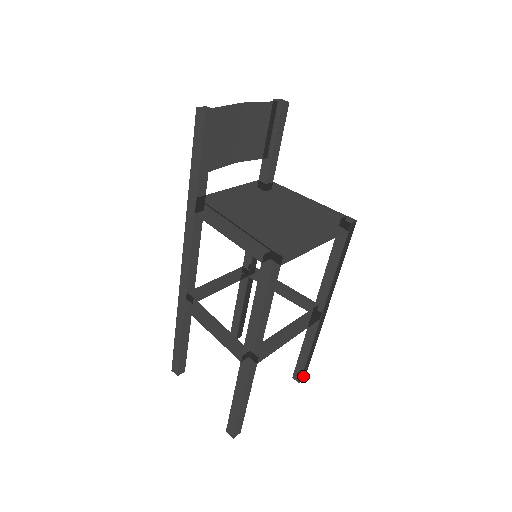
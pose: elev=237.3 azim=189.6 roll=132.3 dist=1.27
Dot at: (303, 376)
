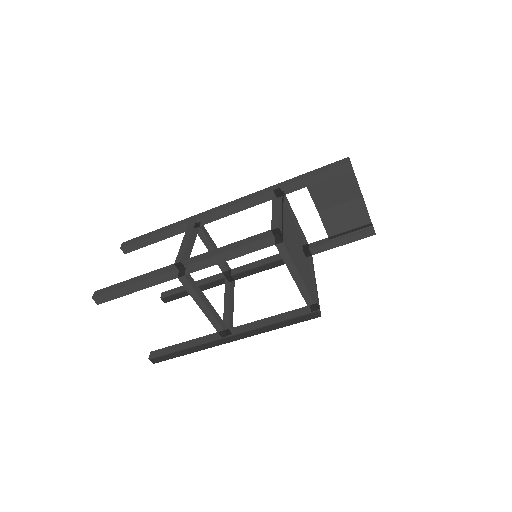
Dot at: (157, 359)
